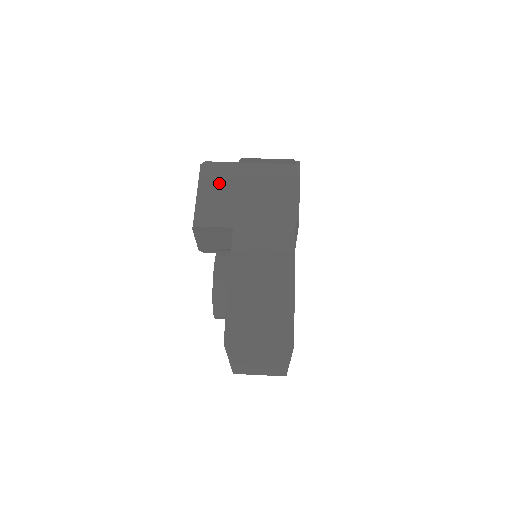
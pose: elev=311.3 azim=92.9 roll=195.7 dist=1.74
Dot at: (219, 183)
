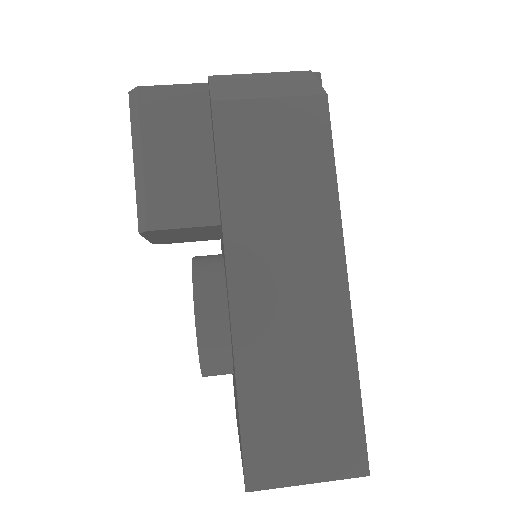
Dot at: (173, 133)
